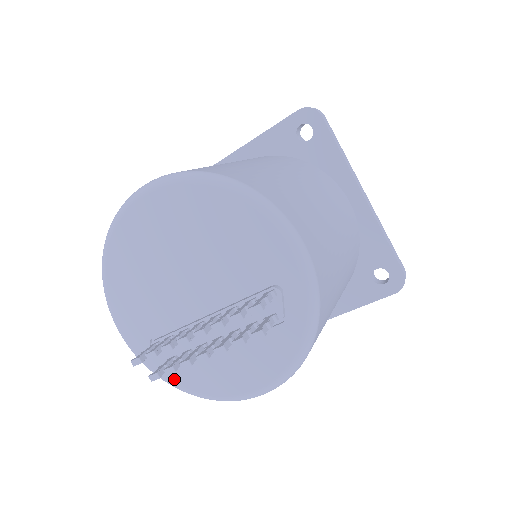
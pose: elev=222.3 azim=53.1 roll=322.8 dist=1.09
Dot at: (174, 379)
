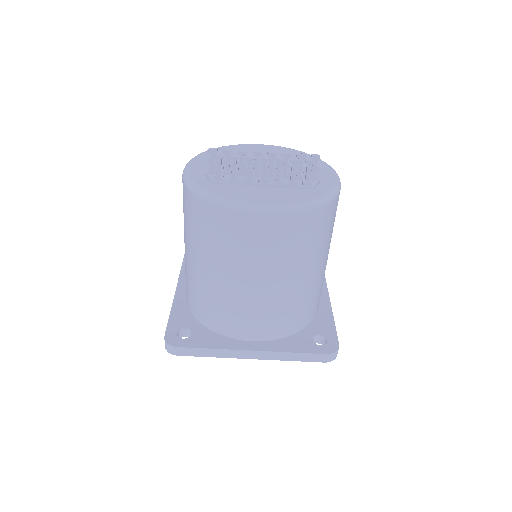
Dot at: (206, 187)
